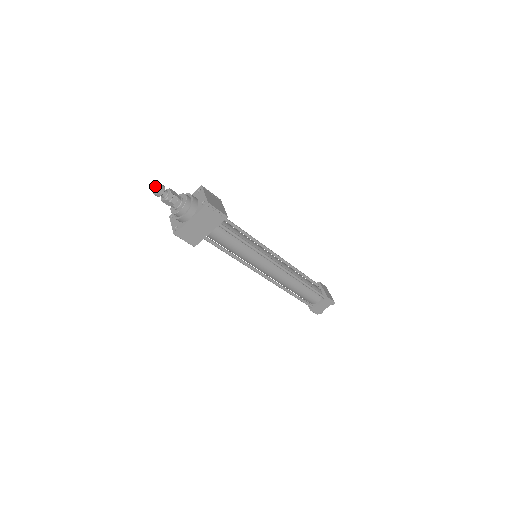
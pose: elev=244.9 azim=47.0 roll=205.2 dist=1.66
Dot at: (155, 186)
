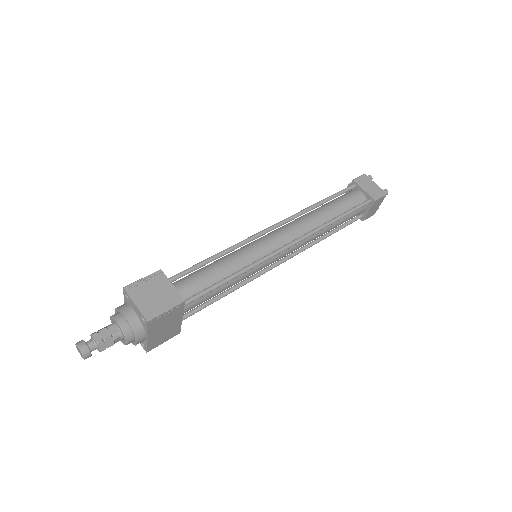
Dot at: occluded
